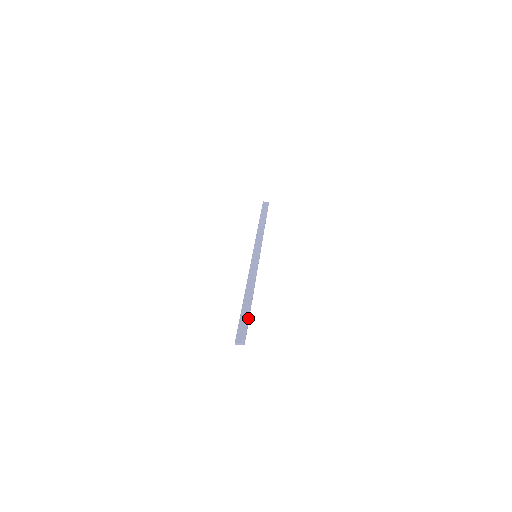
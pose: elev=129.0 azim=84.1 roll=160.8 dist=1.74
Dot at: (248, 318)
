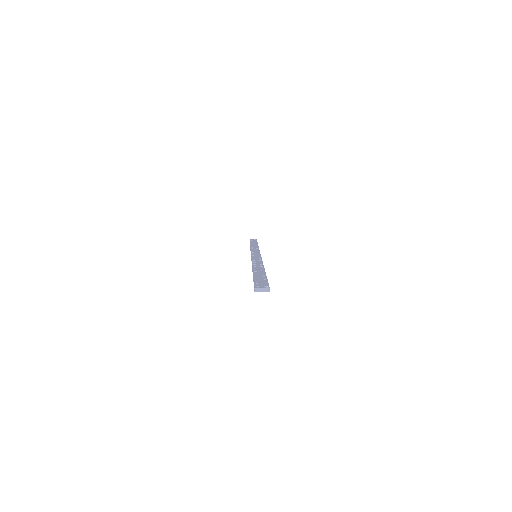
Dot at: (265, 276)
